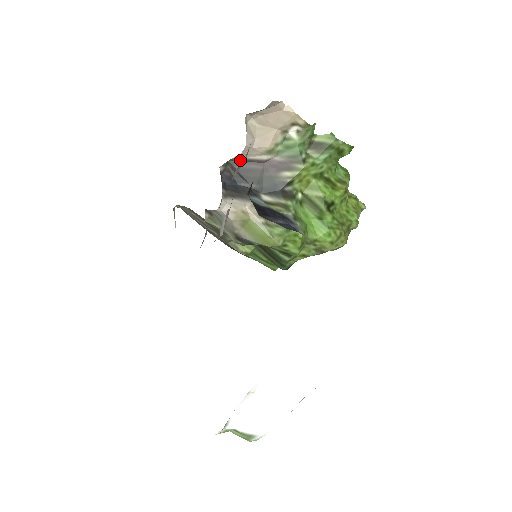
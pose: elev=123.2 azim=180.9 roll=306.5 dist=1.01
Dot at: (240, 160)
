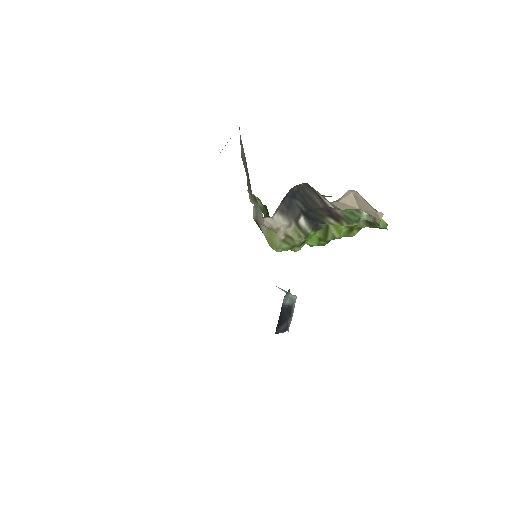
Dot at: (315, 191)
